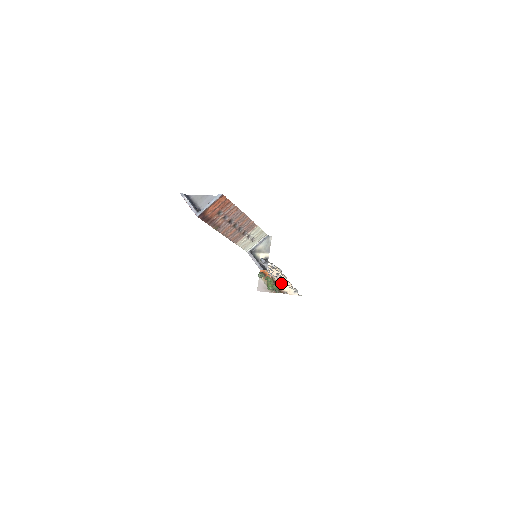
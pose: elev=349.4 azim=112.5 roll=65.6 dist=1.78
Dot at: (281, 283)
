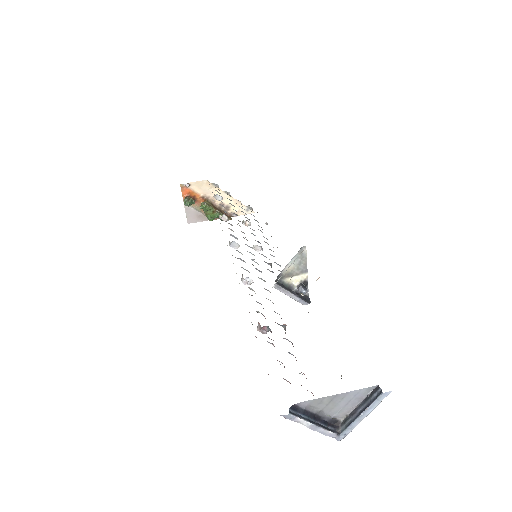
Dot at: (223, 203)
